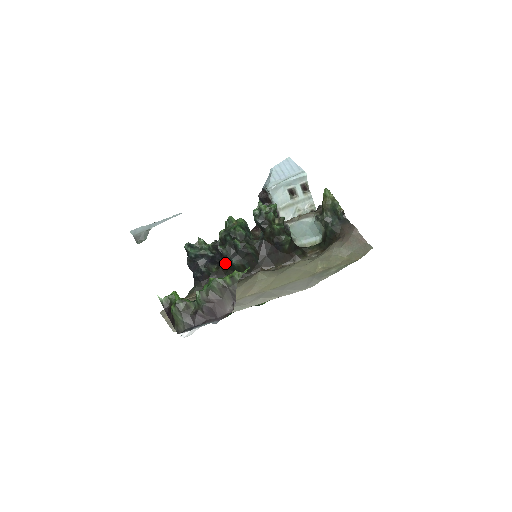
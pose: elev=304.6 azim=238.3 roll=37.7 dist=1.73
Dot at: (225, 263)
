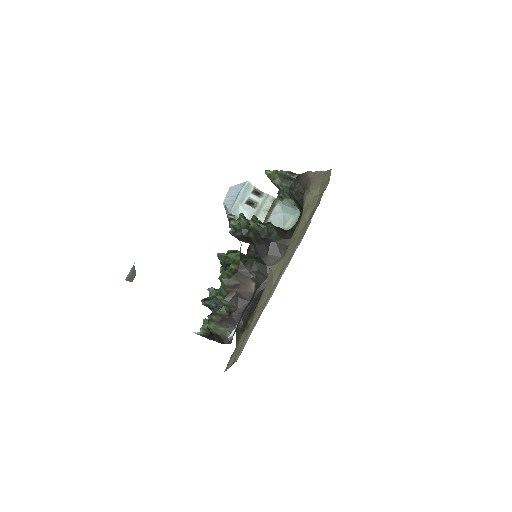
Dot at: occluded
